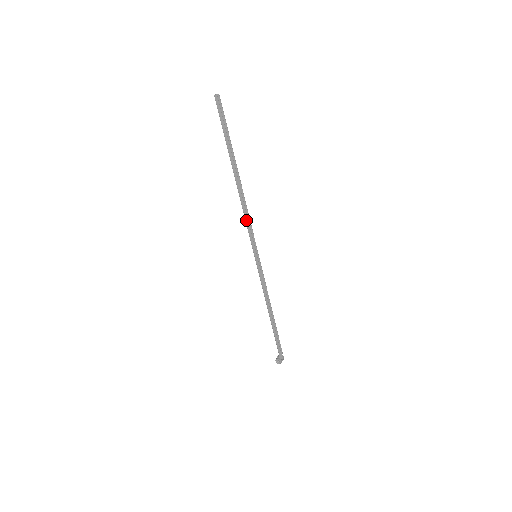
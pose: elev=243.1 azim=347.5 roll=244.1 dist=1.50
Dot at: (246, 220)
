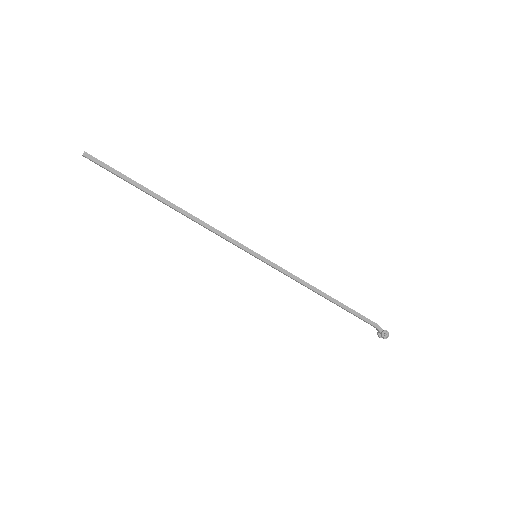
Dot at: (214, 231)
